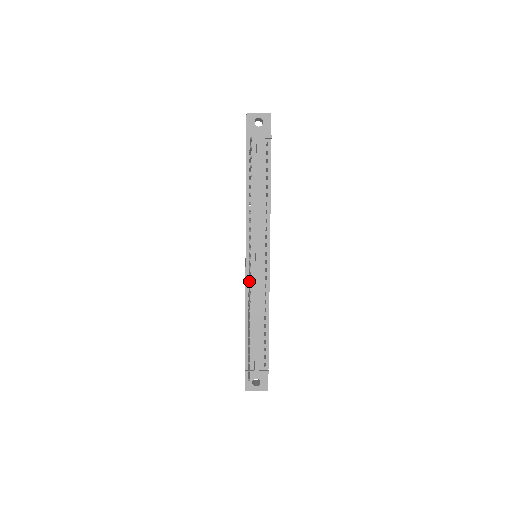
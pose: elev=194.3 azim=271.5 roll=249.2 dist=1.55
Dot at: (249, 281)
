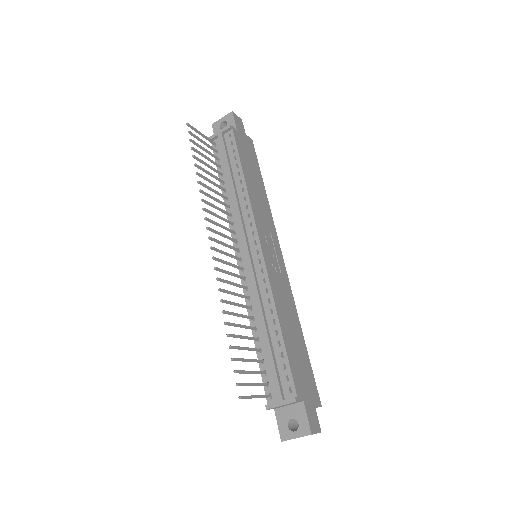
Dot at: (225, 271)
